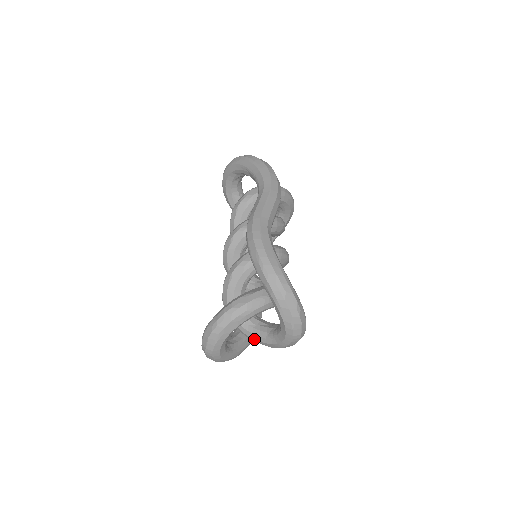
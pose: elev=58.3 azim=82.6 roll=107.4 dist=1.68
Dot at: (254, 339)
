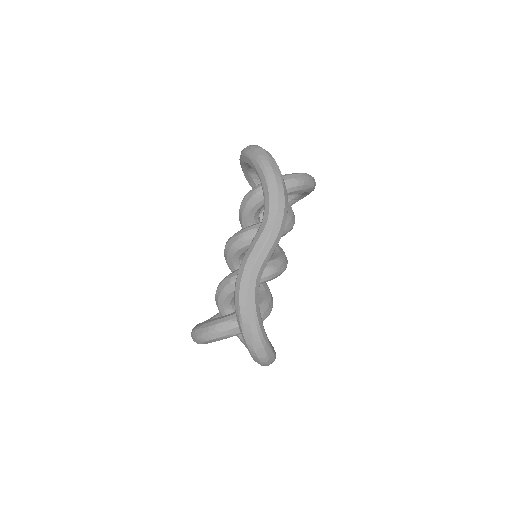
Dot at: (237, 336)
